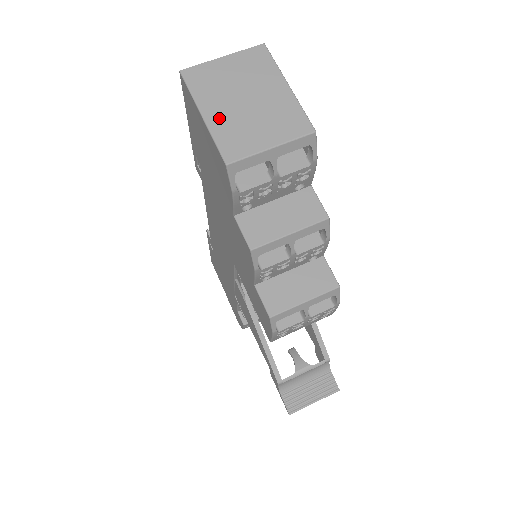
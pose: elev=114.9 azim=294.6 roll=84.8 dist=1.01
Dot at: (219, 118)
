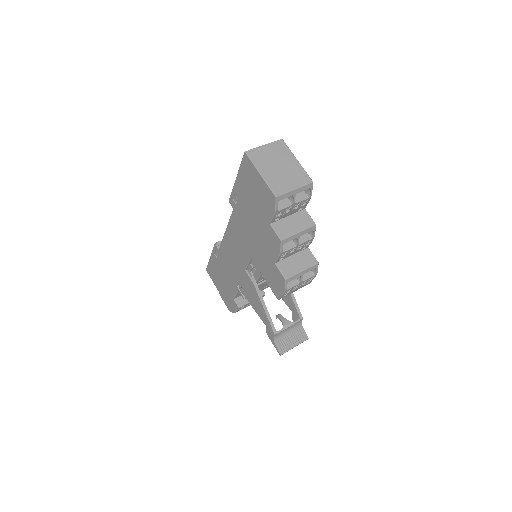
Dot at: (268, 175)
